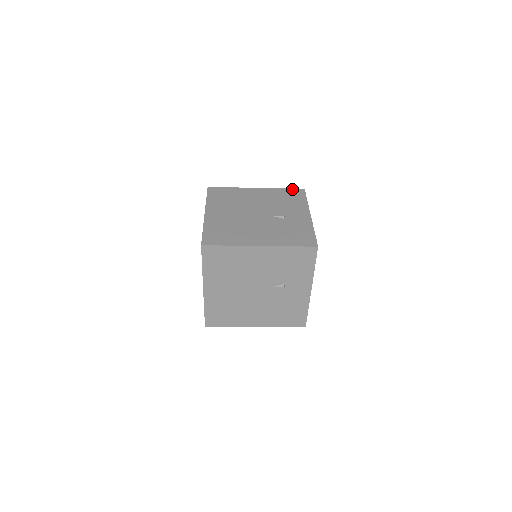
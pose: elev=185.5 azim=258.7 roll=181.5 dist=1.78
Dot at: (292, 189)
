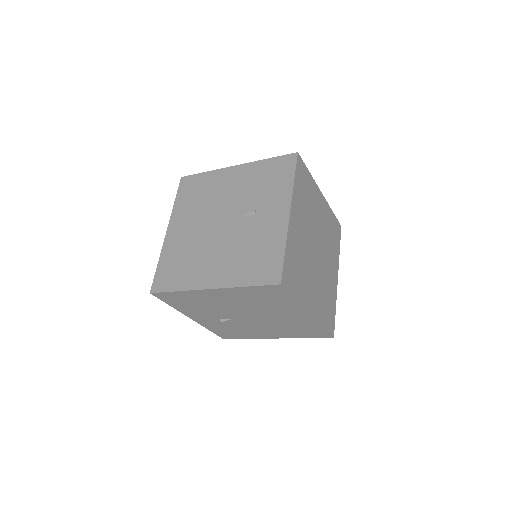
Dot at: occluded
